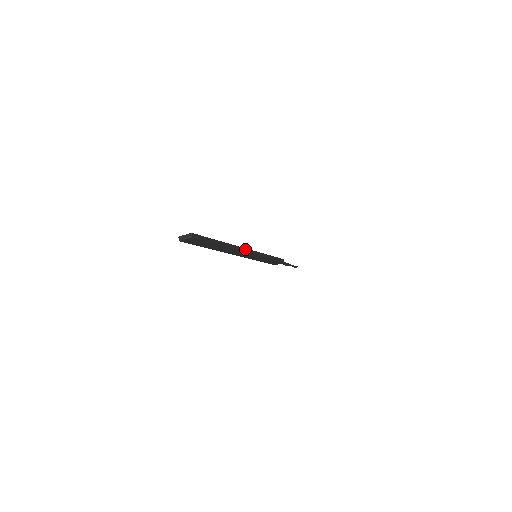
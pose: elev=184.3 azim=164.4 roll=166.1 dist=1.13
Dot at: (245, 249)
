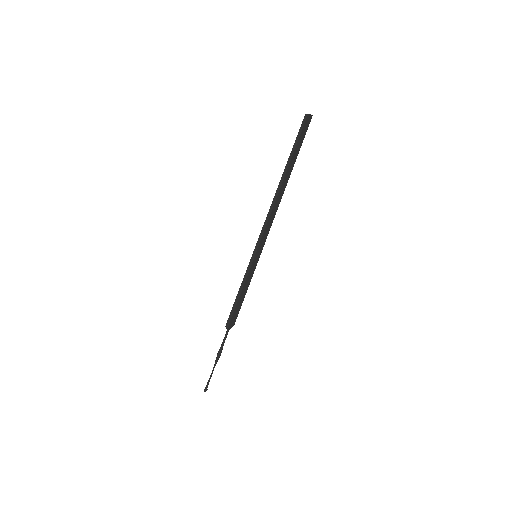
Dot at: (273, 215)
